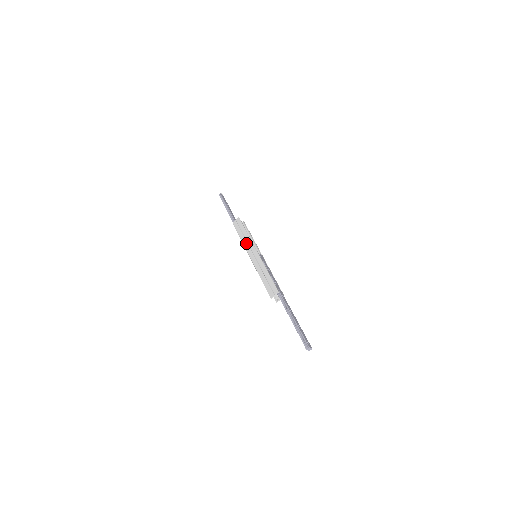
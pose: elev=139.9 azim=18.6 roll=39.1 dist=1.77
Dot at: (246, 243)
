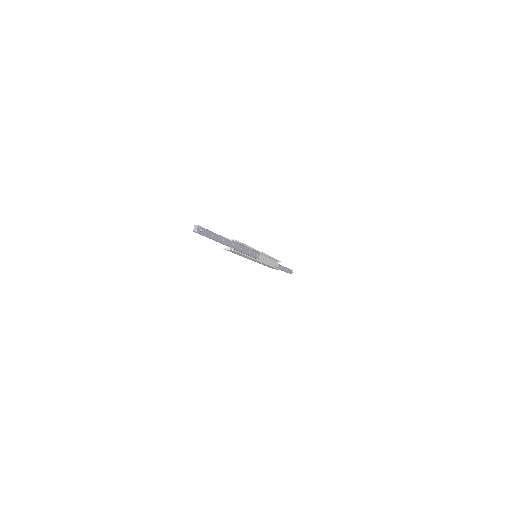
Dot at: occluded
